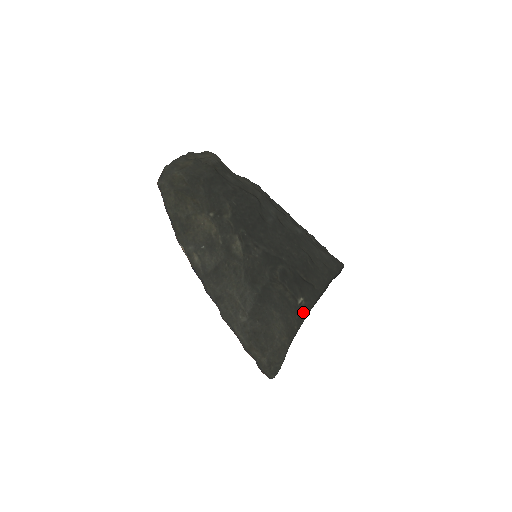
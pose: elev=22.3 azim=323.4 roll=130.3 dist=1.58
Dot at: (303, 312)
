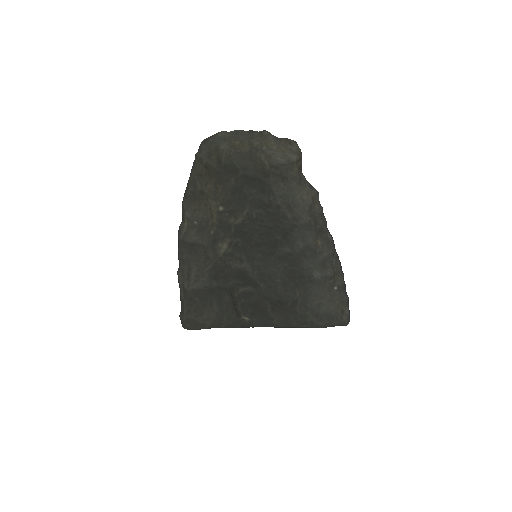
Dot at: (241, 324)
